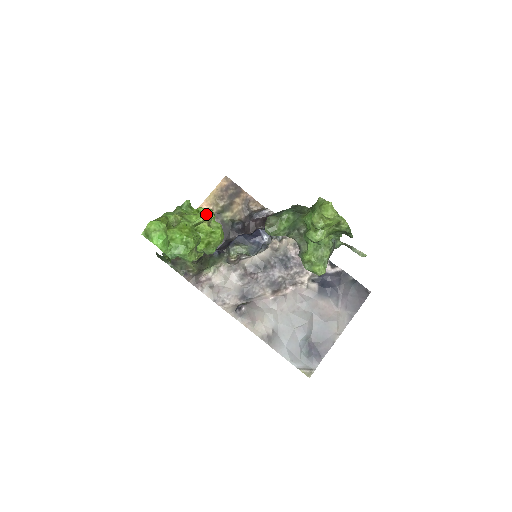
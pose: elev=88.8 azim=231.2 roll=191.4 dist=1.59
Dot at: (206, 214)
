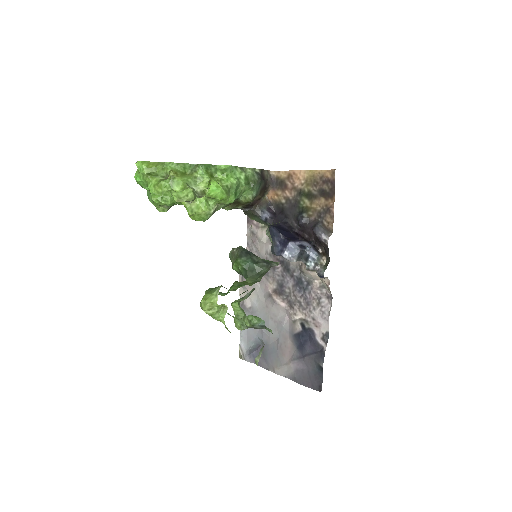
Dot at: (186, 194)
